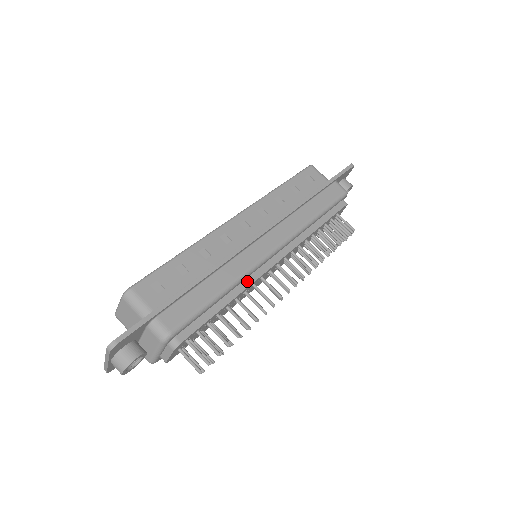
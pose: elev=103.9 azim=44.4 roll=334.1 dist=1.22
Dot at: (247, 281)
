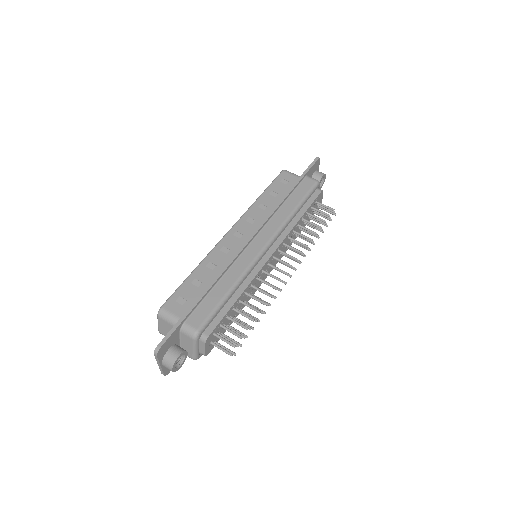
Dot at: (250, 277)
